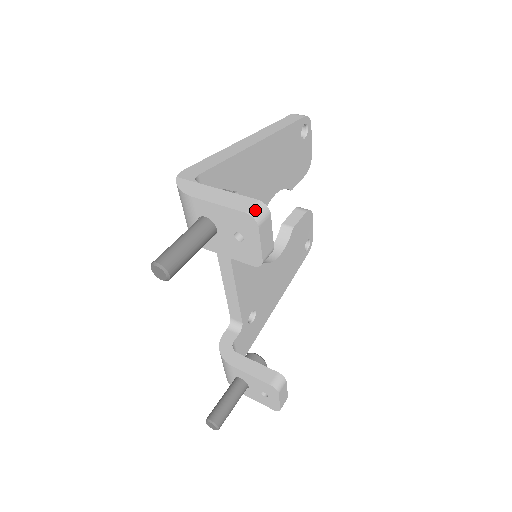
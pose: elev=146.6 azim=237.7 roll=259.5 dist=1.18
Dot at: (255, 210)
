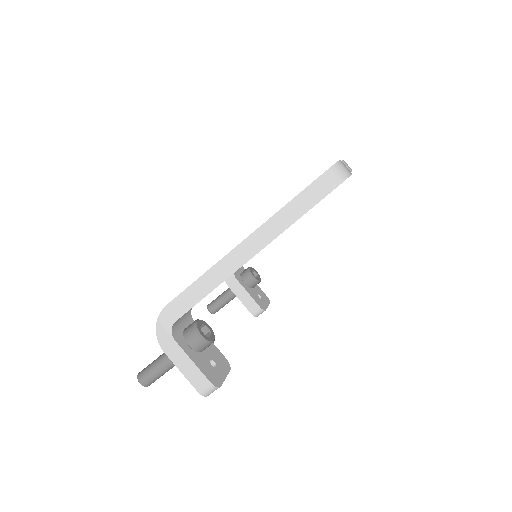
Dot at: (206, 392)
